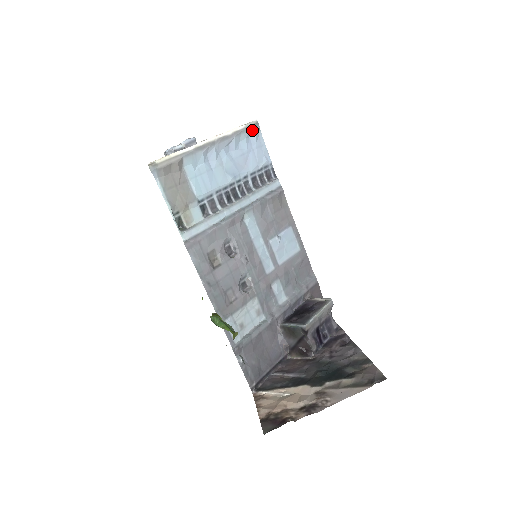
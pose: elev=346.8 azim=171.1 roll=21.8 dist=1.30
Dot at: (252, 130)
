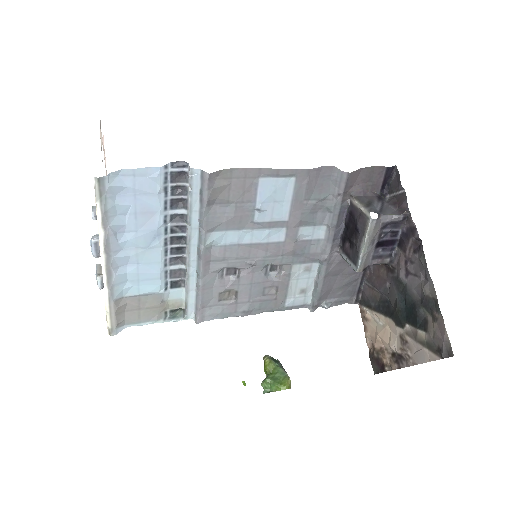
Dot at: (107, 191)
